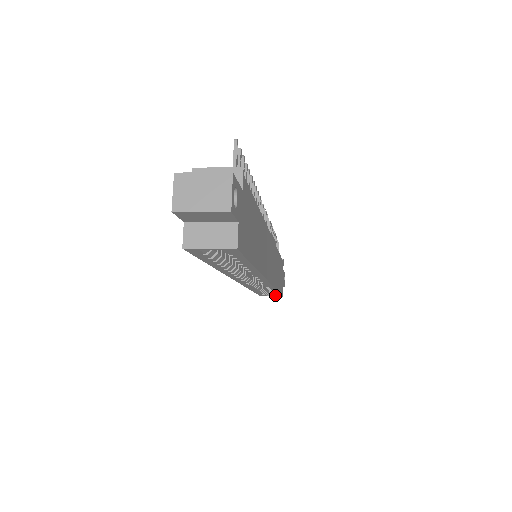
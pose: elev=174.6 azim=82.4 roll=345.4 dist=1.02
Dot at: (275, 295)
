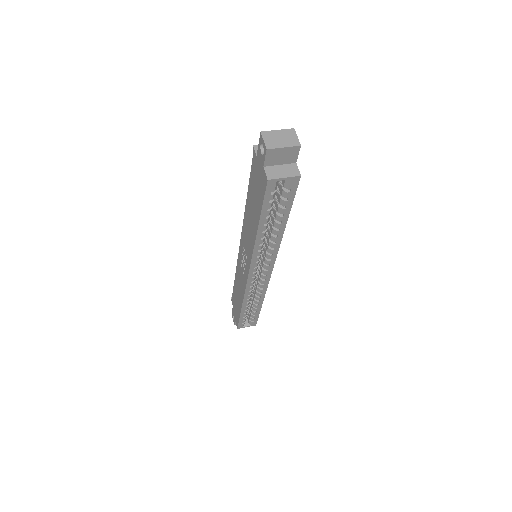
Dot at: (251, 322)
